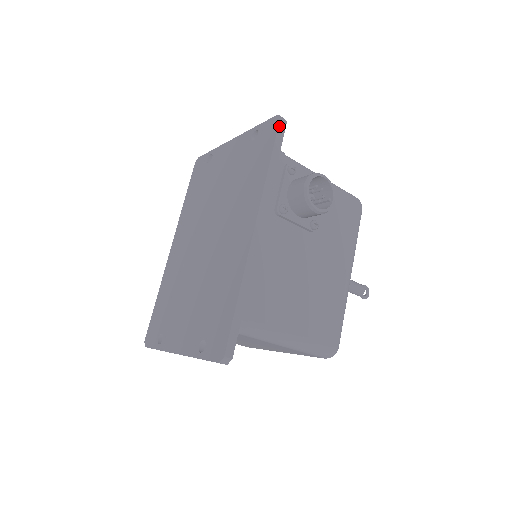
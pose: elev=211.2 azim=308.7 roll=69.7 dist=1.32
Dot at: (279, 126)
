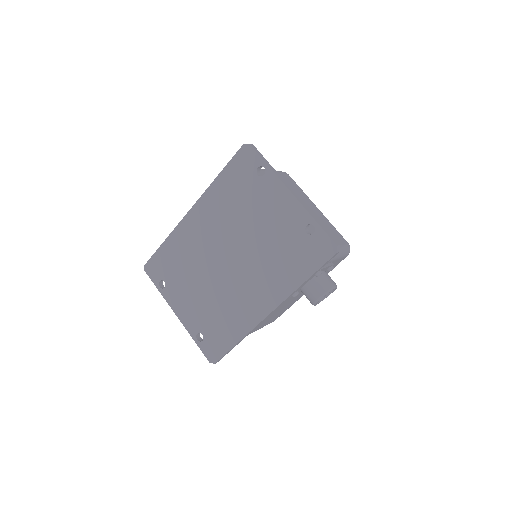
Dot at: (331, 258)
